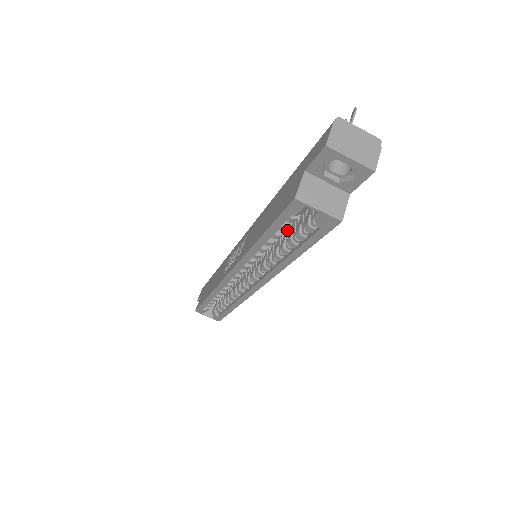
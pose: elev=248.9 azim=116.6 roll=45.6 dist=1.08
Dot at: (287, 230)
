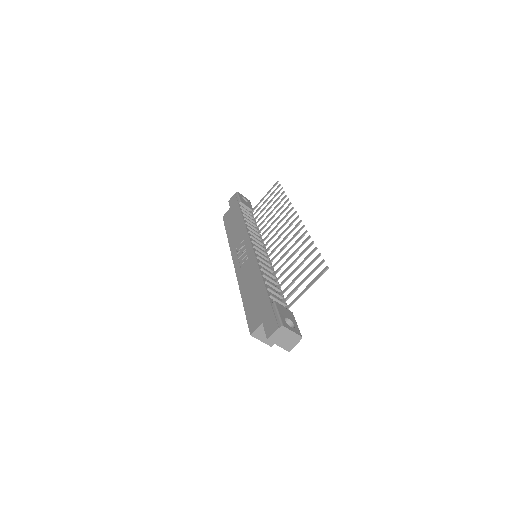
Dot at: occluded
